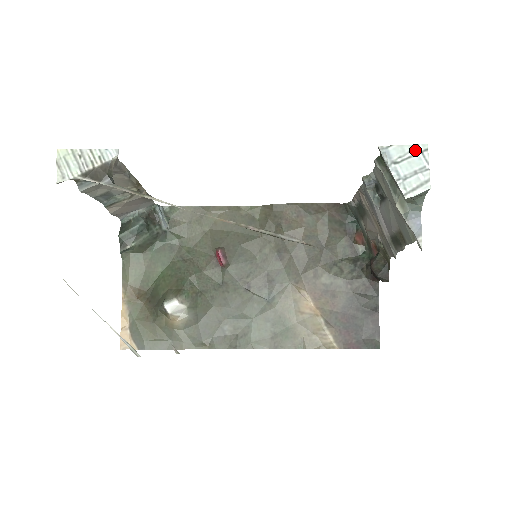
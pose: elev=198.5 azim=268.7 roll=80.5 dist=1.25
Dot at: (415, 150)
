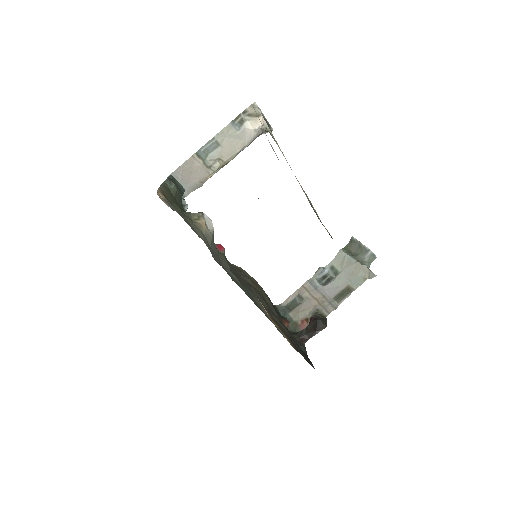
Dot at: occluded
